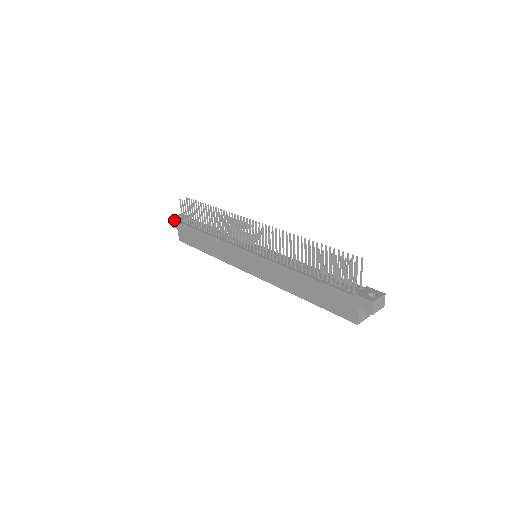
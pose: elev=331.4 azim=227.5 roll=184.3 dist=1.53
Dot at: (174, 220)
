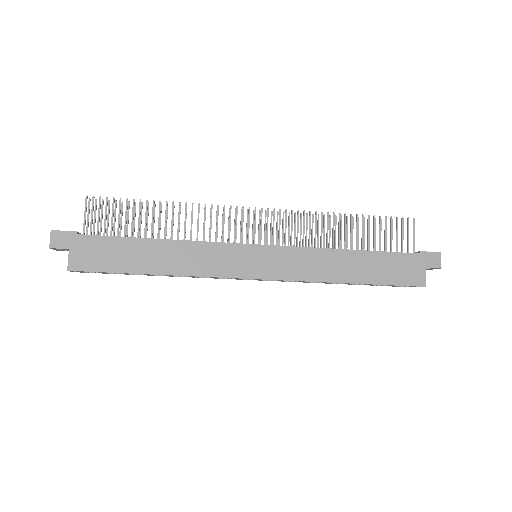
Dot at: (63, 233)
